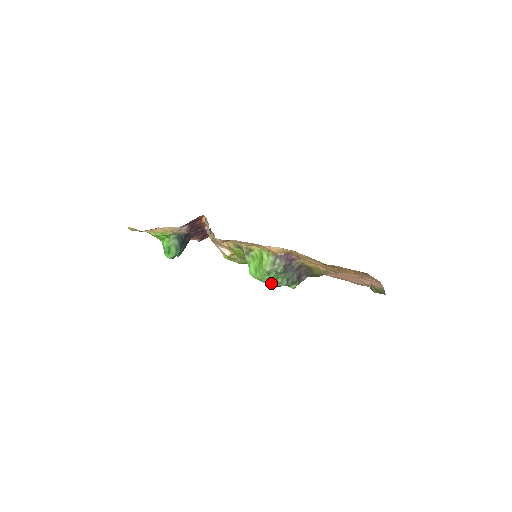
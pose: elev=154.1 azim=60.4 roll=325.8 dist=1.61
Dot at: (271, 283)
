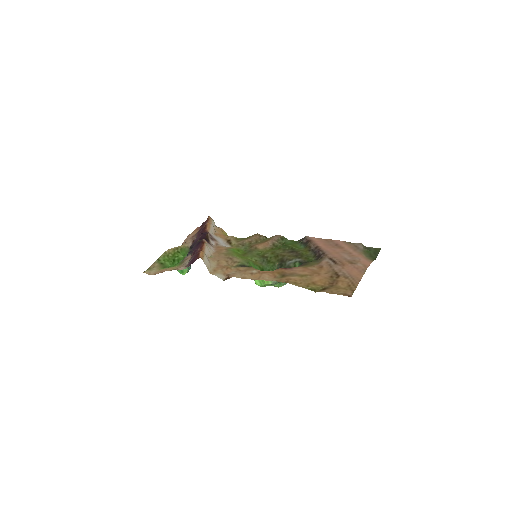
Dot at: occluded
